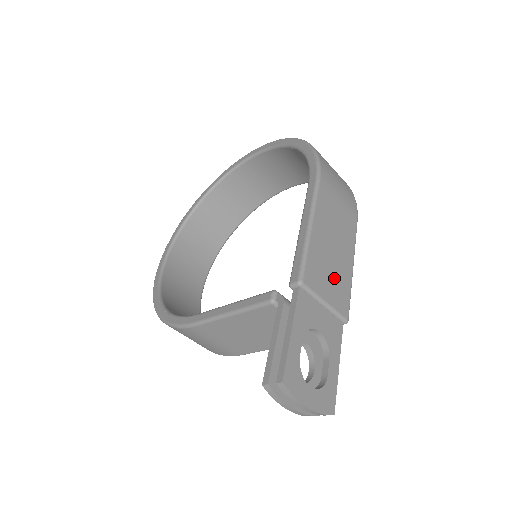
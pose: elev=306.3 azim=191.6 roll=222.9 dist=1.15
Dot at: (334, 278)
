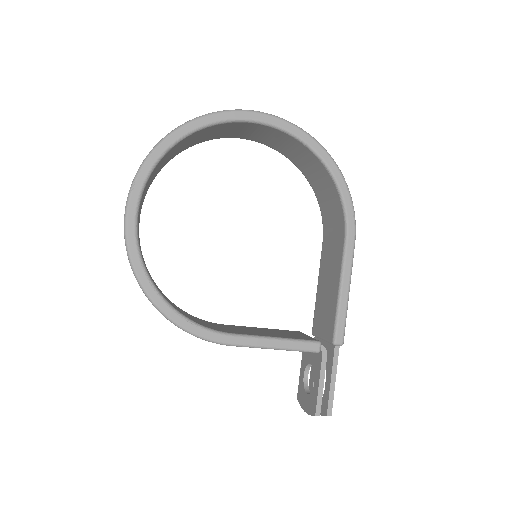
Dot at: occluded
